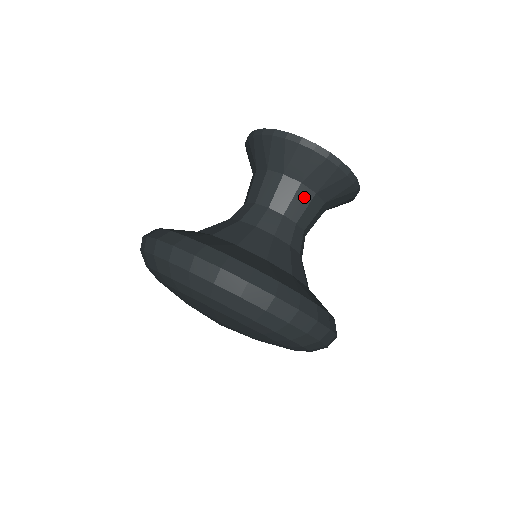
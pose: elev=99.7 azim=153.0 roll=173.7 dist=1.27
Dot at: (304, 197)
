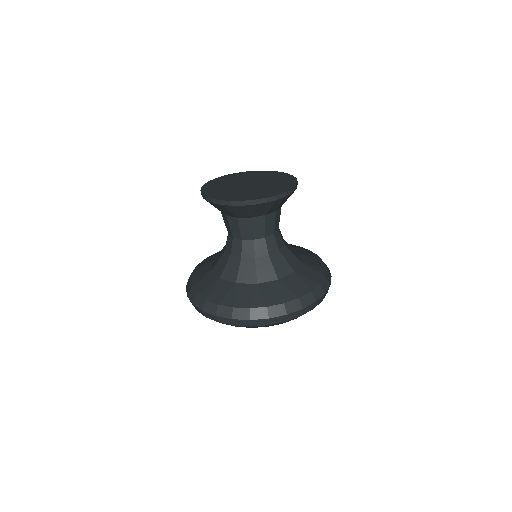
Dot at: (271, 219)
